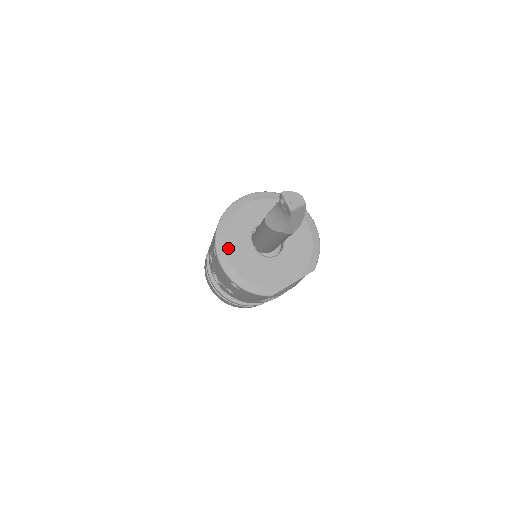
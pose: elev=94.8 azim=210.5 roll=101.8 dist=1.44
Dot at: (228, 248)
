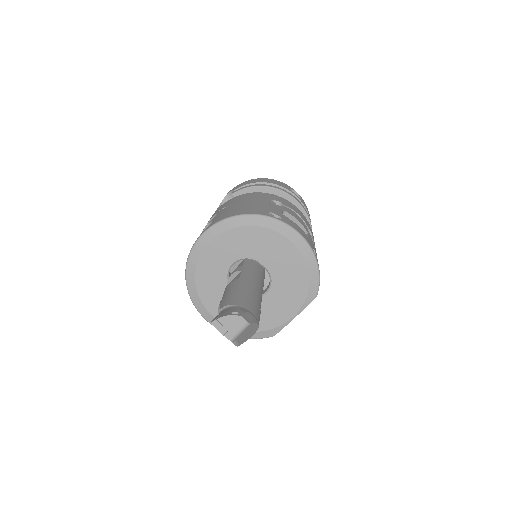
Dot at: (206, 302)
